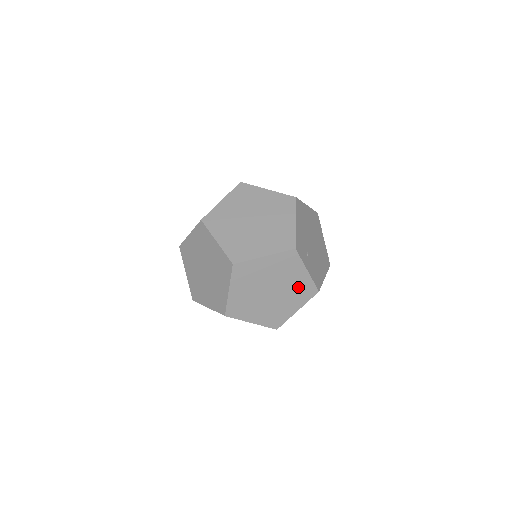
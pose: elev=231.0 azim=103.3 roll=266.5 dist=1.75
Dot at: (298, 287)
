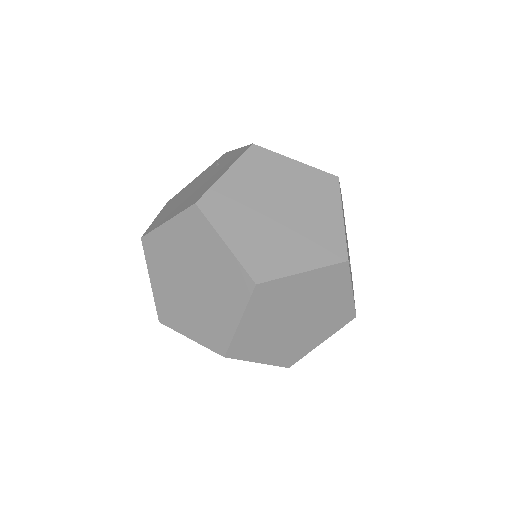
Dot at: (333, 312)
